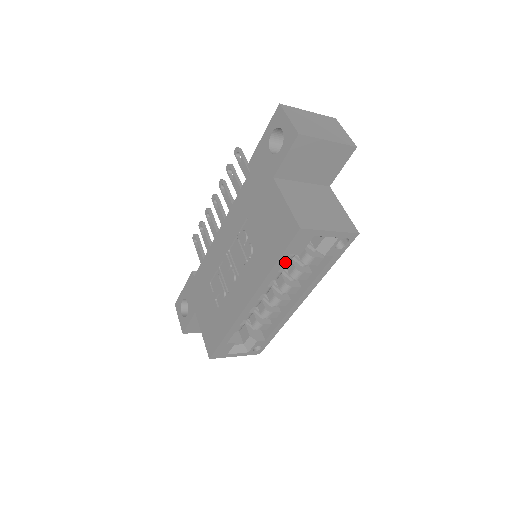
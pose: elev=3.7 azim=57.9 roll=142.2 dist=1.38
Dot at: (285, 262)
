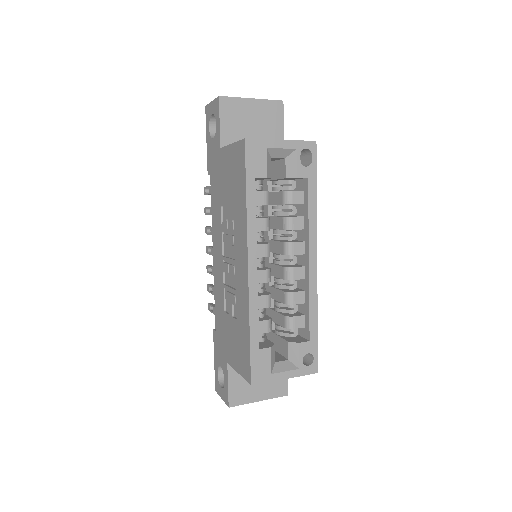
Dot at: (262, 201)
